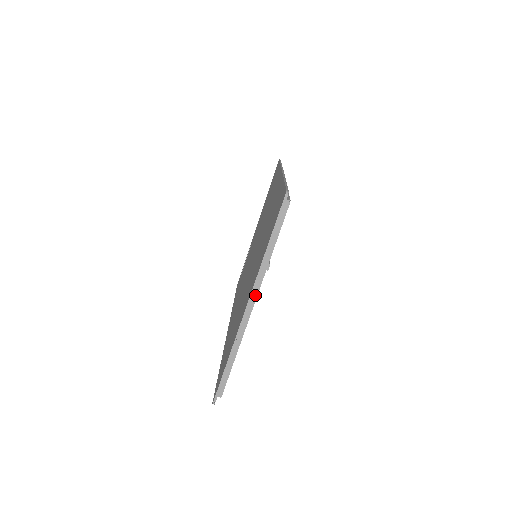
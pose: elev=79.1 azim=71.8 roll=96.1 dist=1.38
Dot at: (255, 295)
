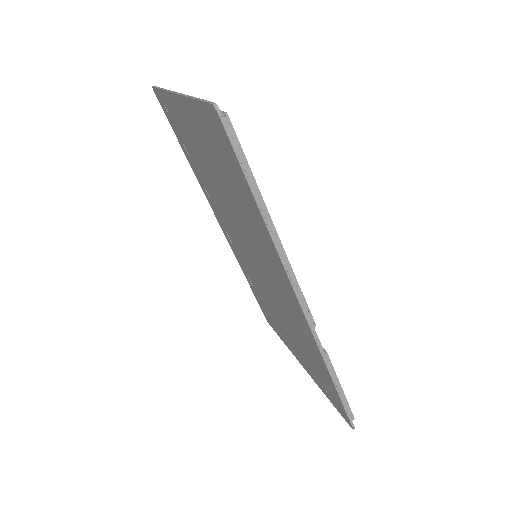
Dot at: occluded
